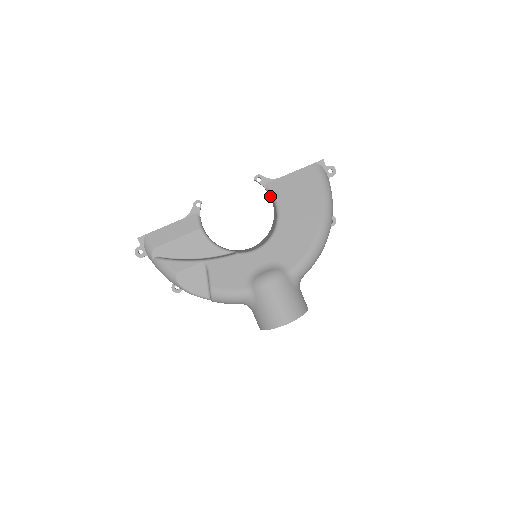
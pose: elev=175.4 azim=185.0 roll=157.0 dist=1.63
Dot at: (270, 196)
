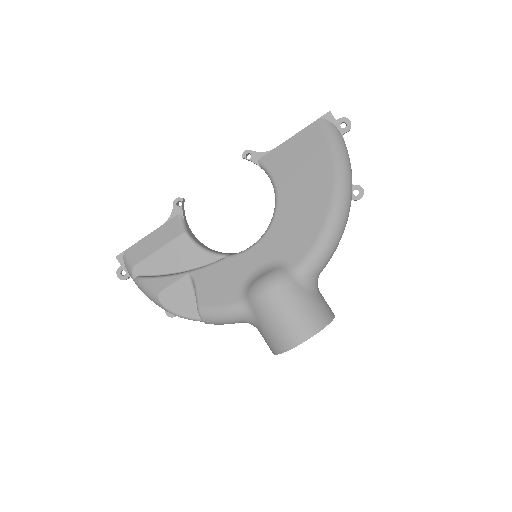
Dot at: occluded
